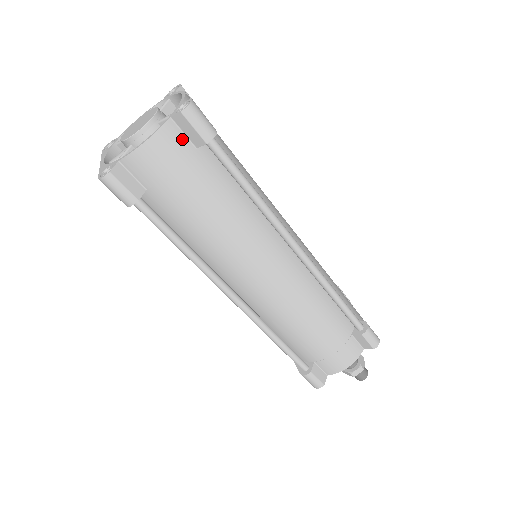
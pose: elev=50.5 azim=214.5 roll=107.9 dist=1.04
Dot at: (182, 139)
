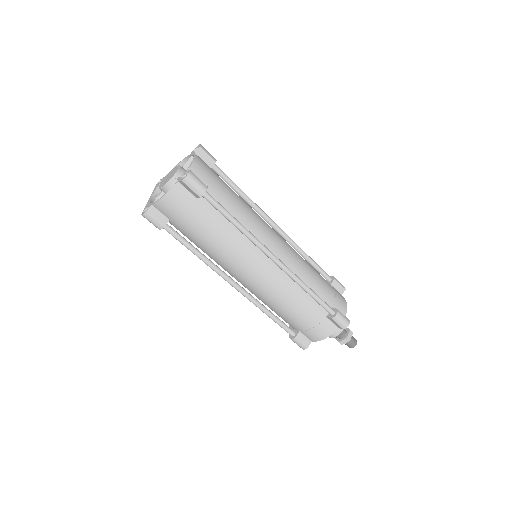
Dot at: (186, 193)
